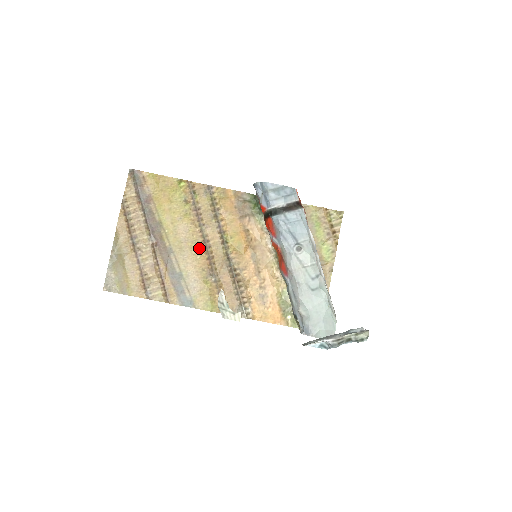
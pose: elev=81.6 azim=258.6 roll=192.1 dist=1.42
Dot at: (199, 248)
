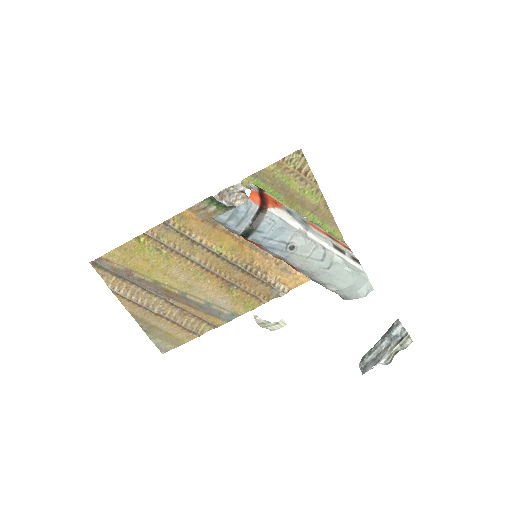
Dot at: (203, 275)
